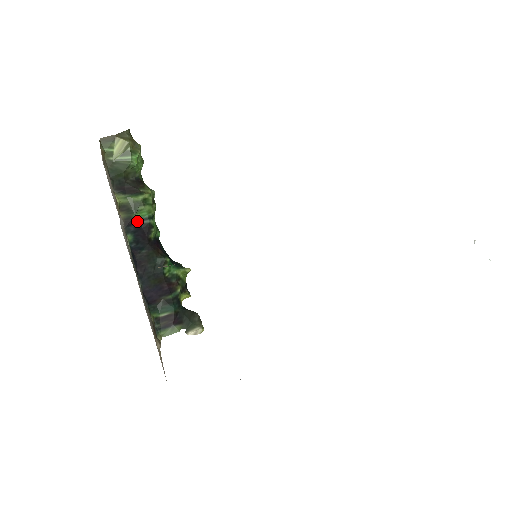
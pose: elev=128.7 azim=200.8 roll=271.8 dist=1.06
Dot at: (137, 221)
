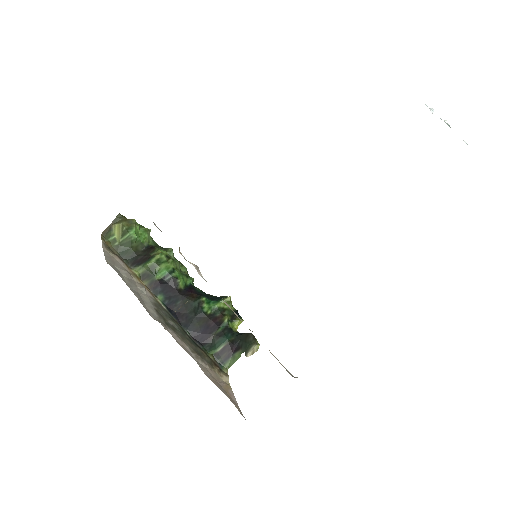
Dot at: (161, 281)
